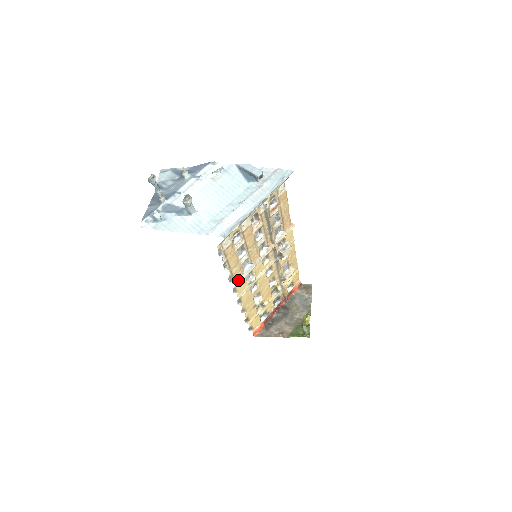
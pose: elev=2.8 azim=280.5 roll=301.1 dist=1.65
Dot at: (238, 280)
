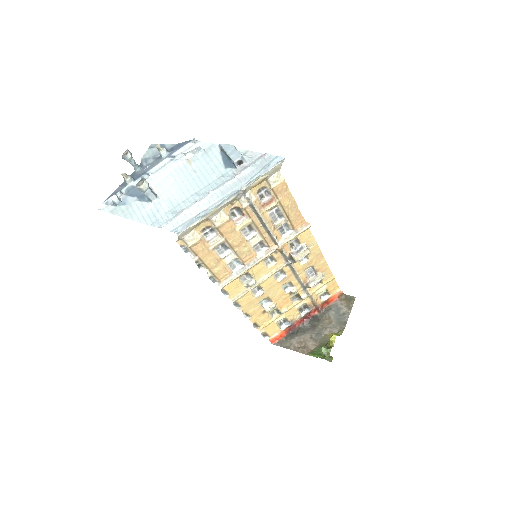
Dot at: (224, 282)
